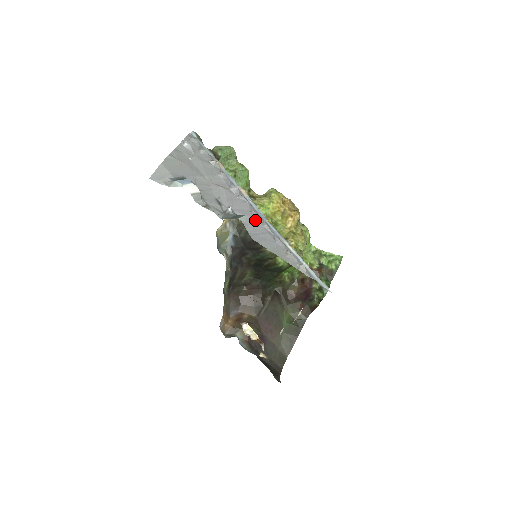
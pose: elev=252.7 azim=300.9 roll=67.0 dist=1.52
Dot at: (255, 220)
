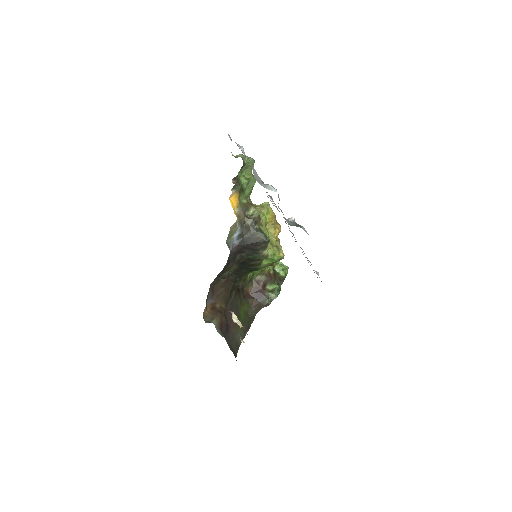
Dot at: occluded
